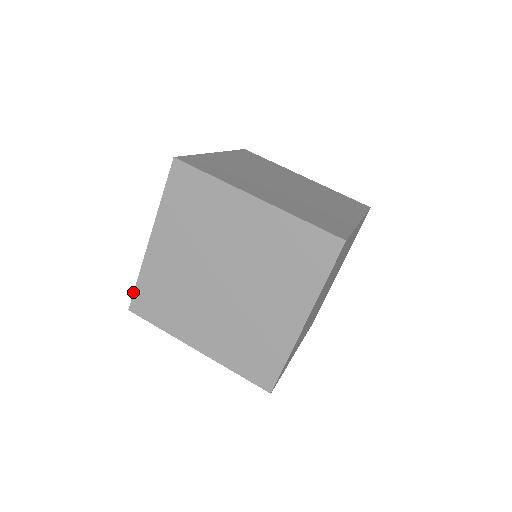
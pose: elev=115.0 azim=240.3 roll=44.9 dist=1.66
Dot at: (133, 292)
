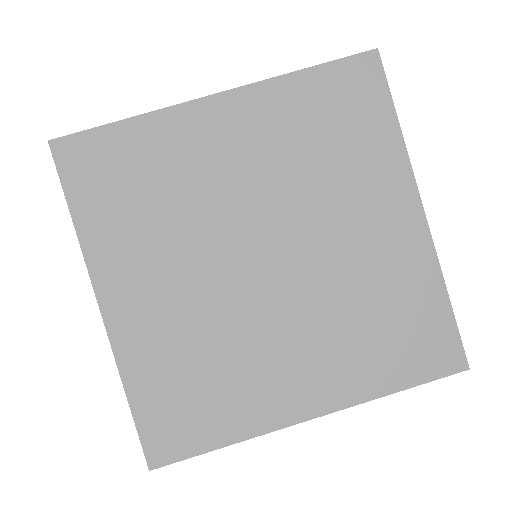
Dot at: occluded
